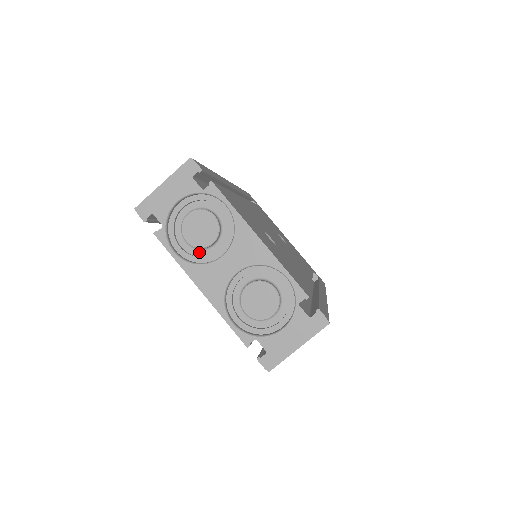
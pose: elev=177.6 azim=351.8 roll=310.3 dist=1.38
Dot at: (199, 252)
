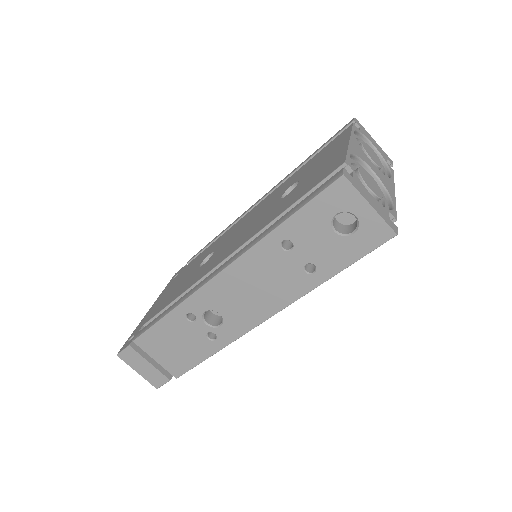
Dot at: occluded
